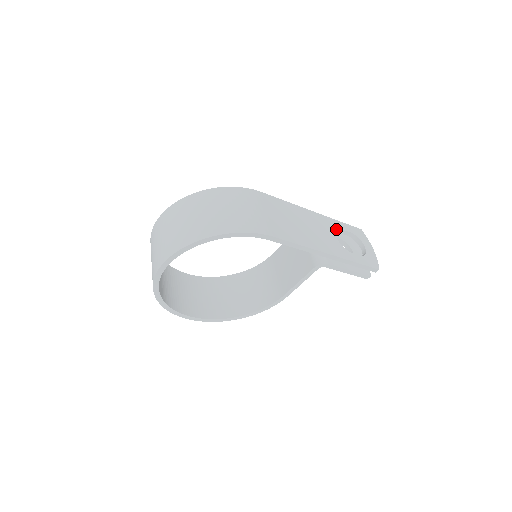
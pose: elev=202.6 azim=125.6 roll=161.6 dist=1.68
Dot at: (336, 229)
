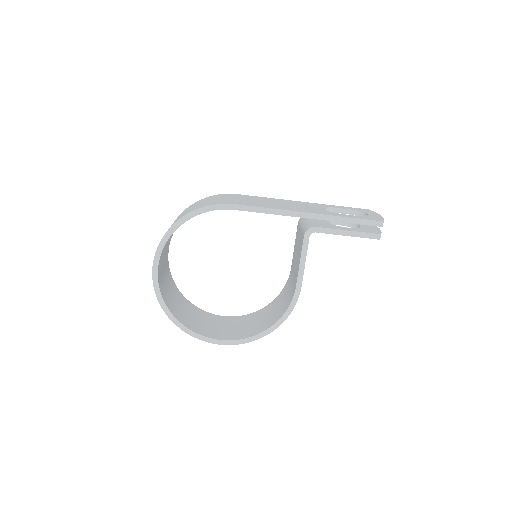
Dot at: (328, 207)
